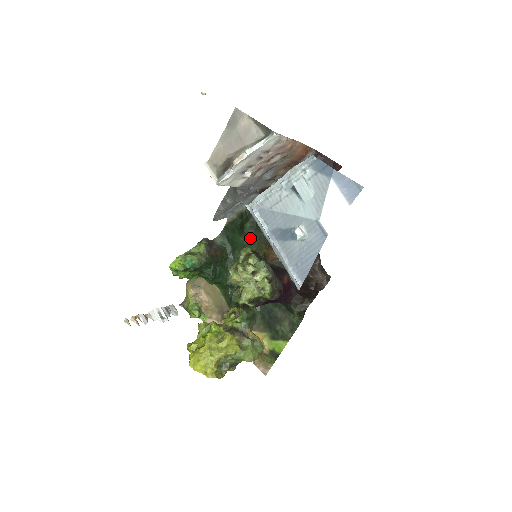
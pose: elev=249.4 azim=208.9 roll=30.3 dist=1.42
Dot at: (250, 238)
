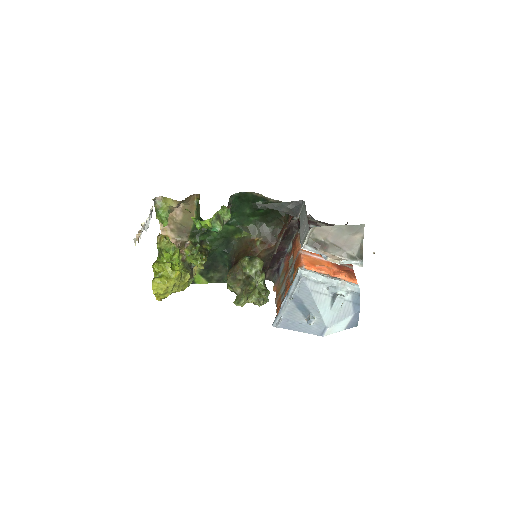
Dot at: (253, 216)
